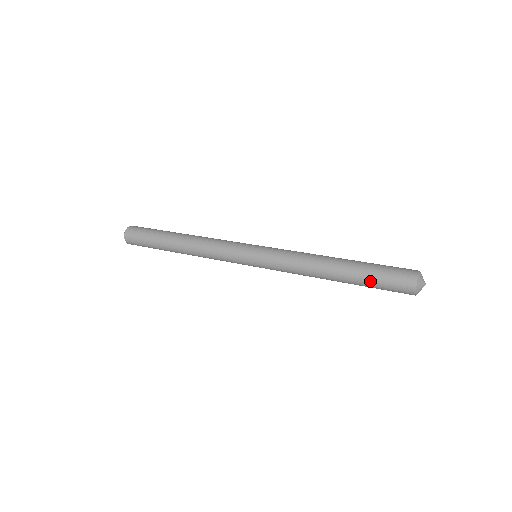
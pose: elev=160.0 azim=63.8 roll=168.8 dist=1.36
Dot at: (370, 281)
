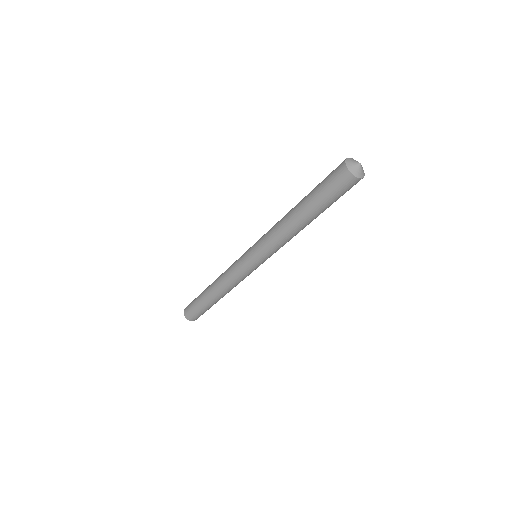
Dot at: (317, 186)
